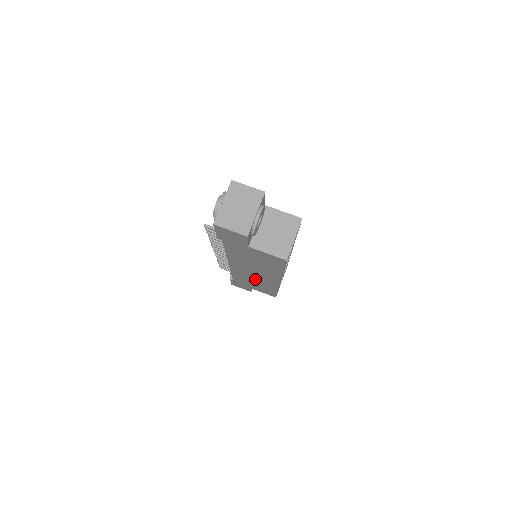
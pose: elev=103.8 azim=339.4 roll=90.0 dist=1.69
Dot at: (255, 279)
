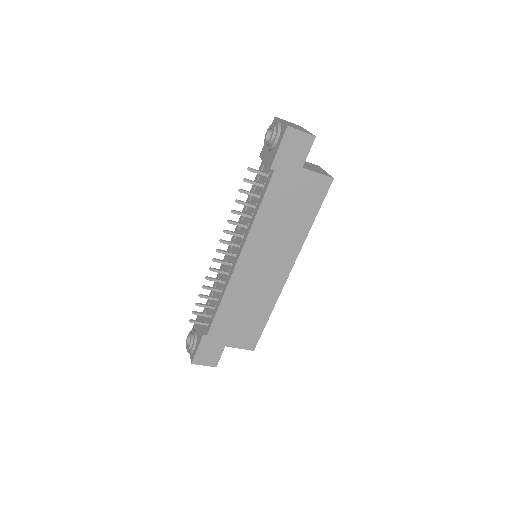
Dot at: (254, 292)
